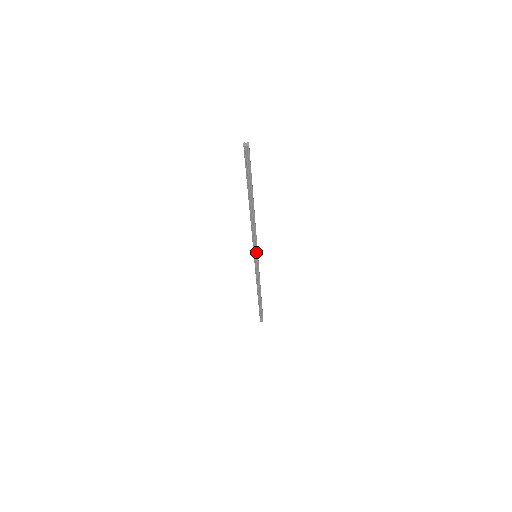
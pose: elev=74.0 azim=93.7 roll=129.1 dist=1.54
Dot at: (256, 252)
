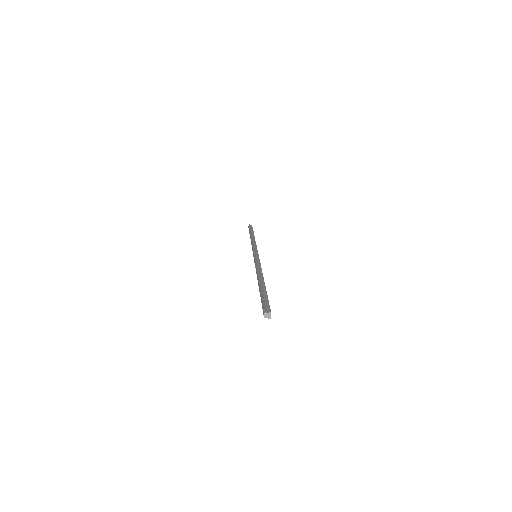
Dot at: occluded
